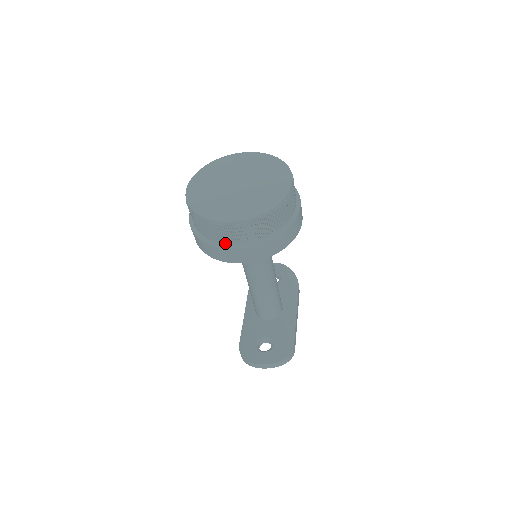
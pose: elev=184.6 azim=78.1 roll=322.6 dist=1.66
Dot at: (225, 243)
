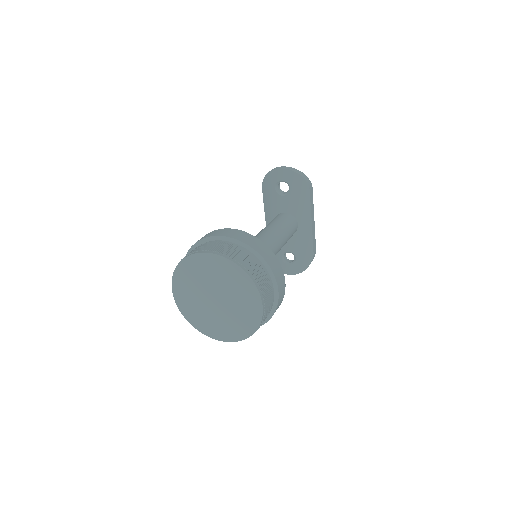
Dot at: occluded
